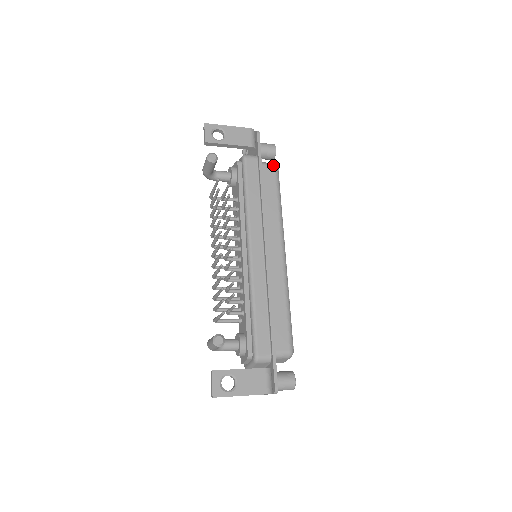
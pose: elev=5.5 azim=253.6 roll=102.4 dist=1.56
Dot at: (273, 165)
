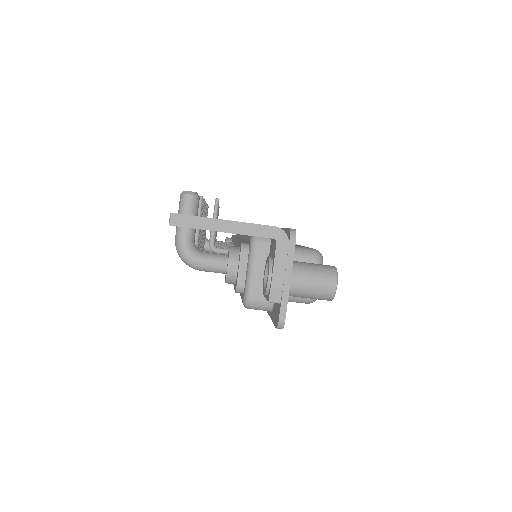
Dot at: occluded
